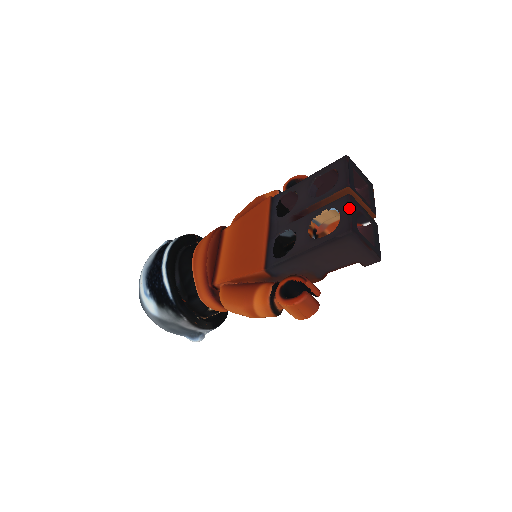
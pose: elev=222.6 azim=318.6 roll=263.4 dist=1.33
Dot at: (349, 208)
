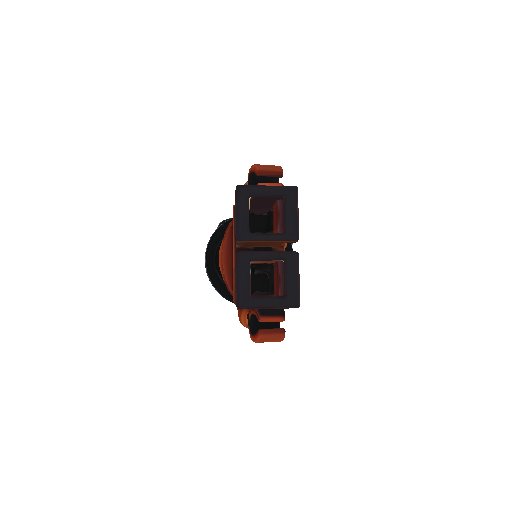
Dot at: (236, 275)
